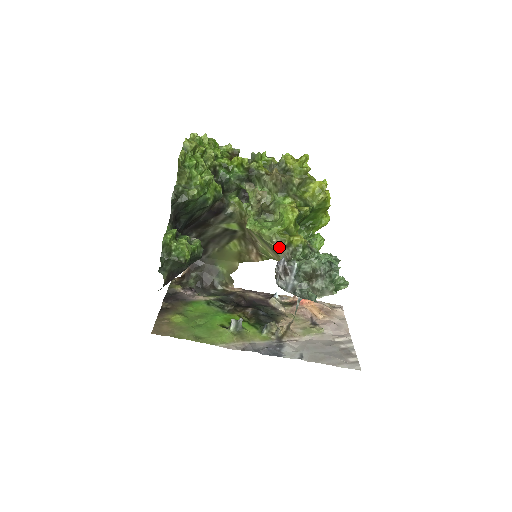
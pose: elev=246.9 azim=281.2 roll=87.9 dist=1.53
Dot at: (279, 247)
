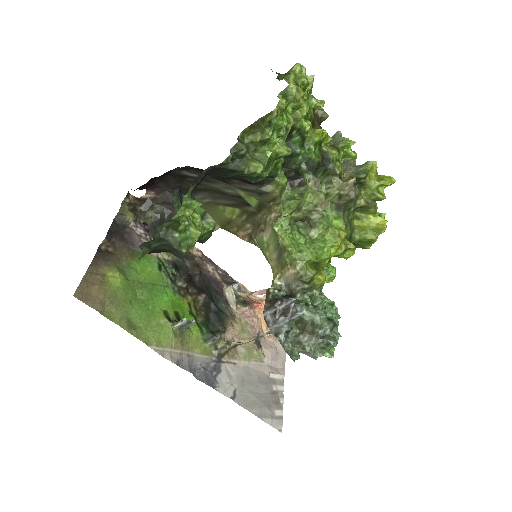
Dot at: (295, 275)
